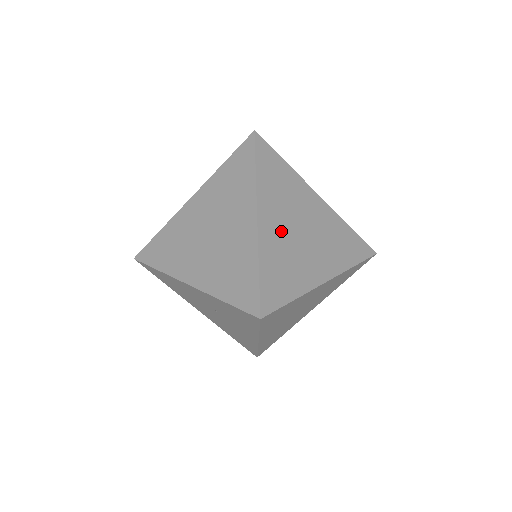
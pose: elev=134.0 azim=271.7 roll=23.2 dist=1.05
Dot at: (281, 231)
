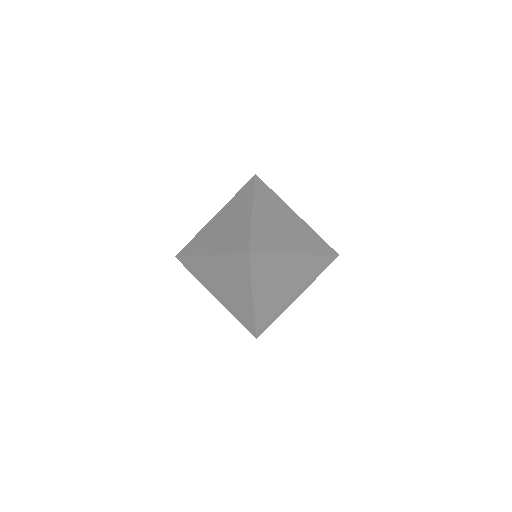
Dot at: (268, 221)
